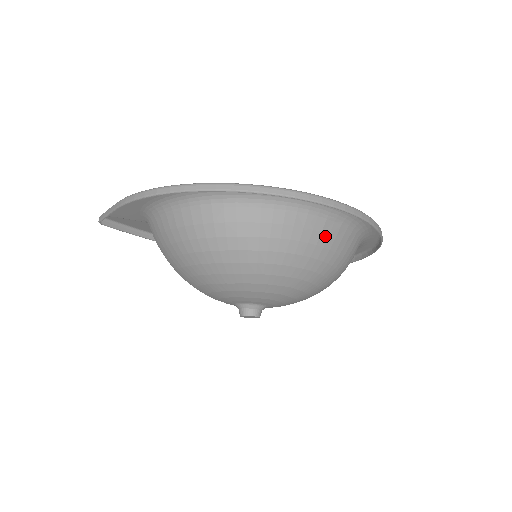
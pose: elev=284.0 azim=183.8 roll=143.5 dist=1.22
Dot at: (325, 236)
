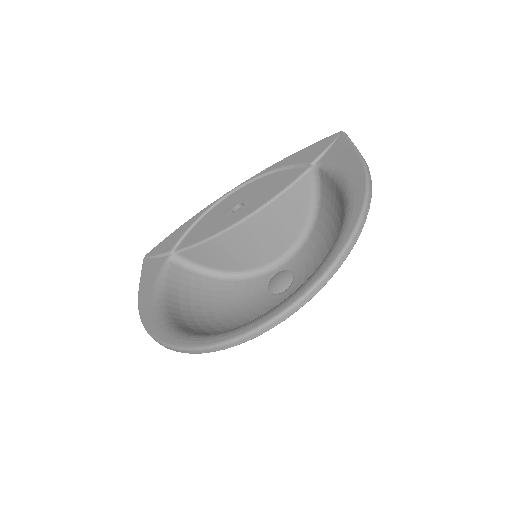
Dot at: occluded
